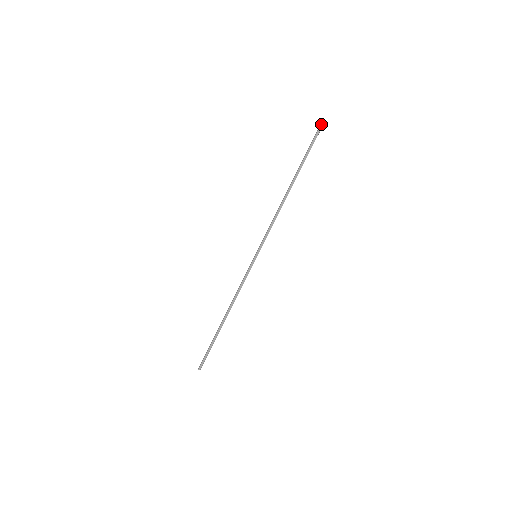
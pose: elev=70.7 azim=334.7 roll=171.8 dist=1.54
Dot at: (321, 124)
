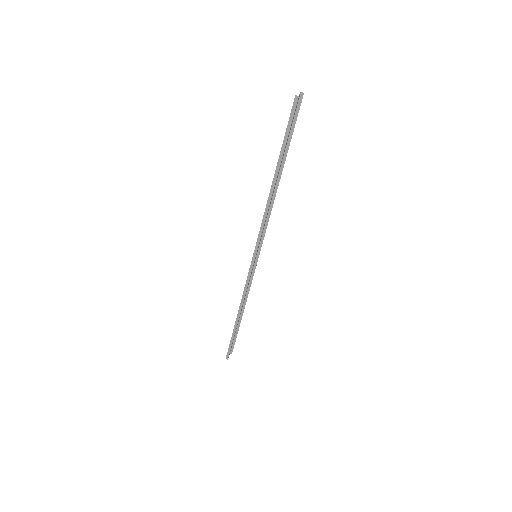
Dot at: (294, 101)
